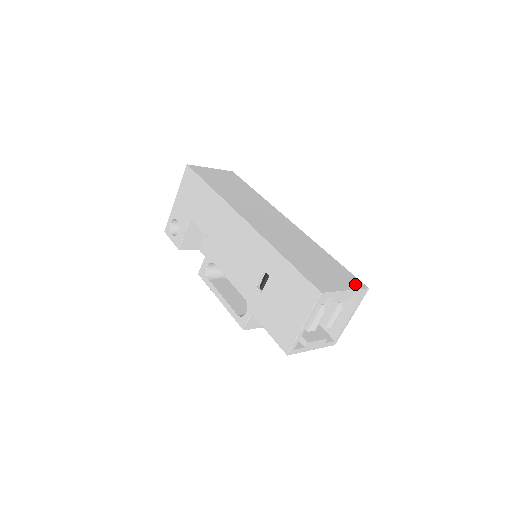
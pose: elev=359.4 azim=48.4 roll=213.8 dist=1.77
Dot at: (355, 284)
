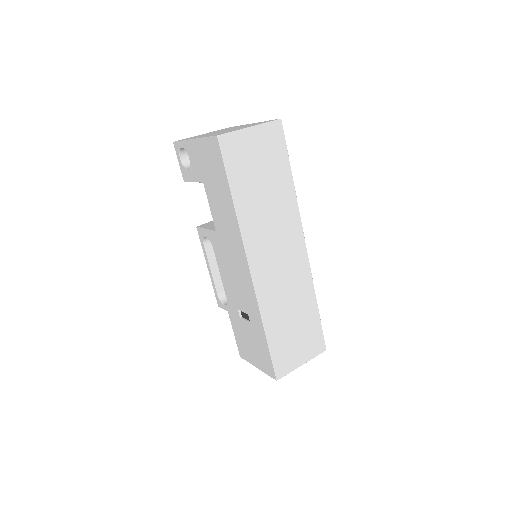
Dot at: (316, 350)
